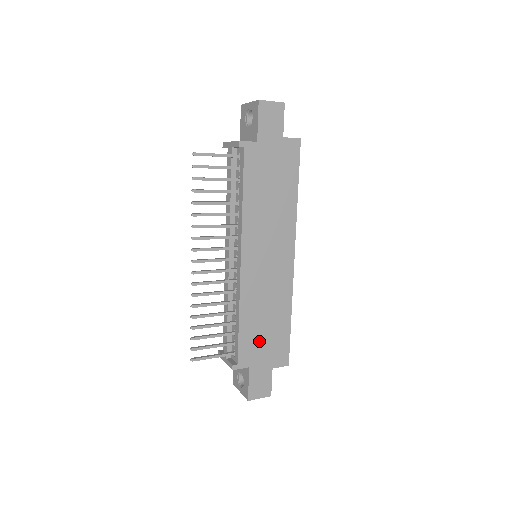
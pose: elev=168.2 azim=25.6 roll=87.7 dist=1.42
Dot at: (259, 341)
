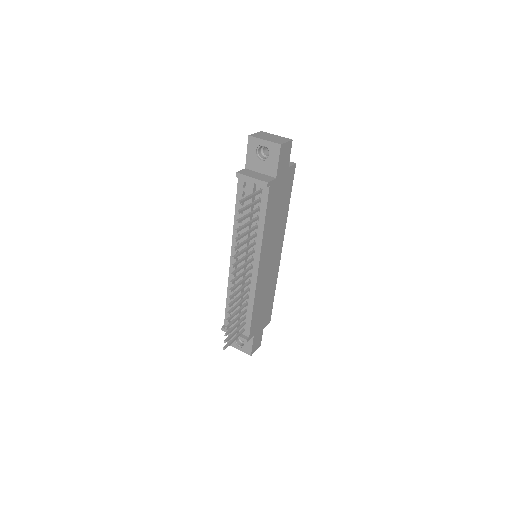
Dot at: (260, 316)
